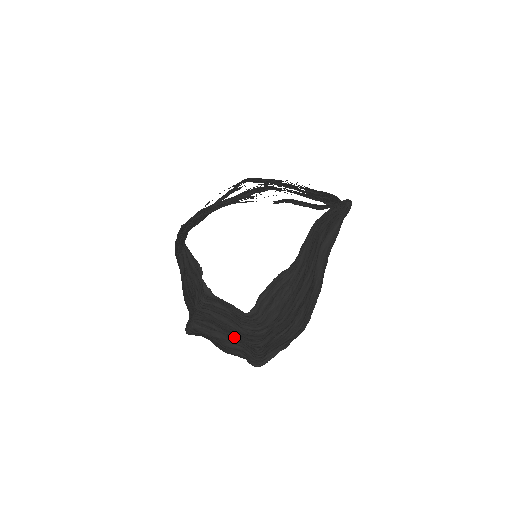
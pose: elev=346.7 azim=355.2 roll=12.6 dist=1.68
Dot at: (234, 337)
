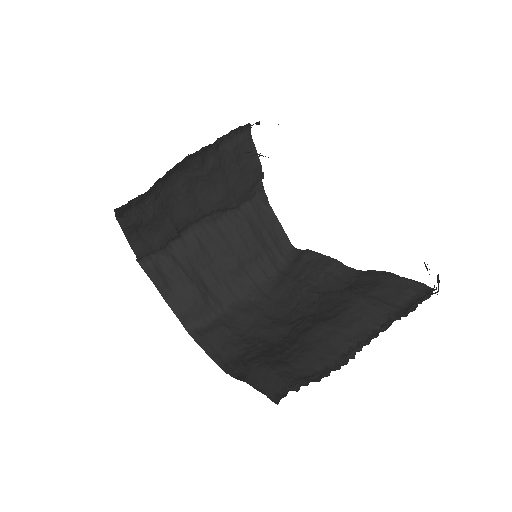
Dot at: (195, 290)
